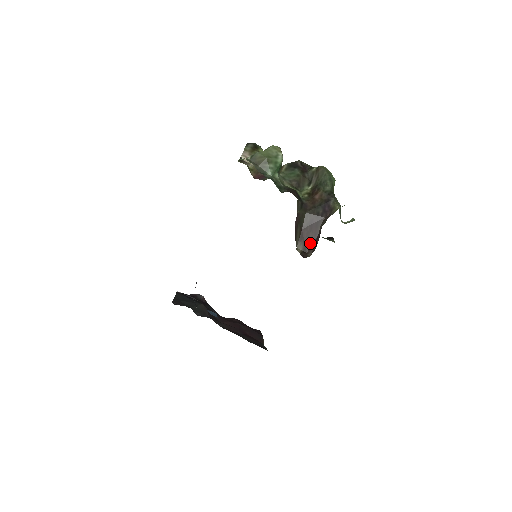
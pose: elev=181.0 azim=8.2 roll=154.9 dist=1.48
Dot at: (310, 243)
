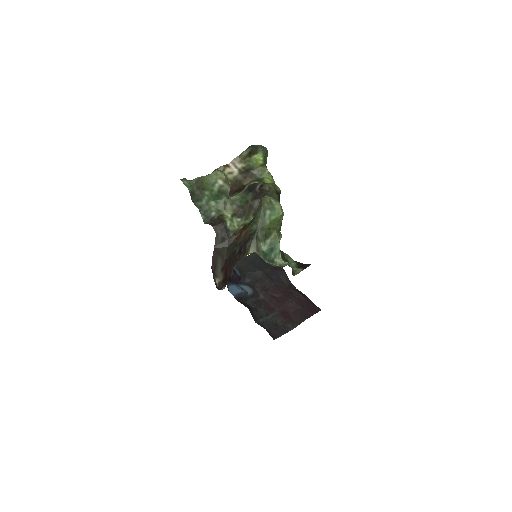
Dot at: (227, 277)
